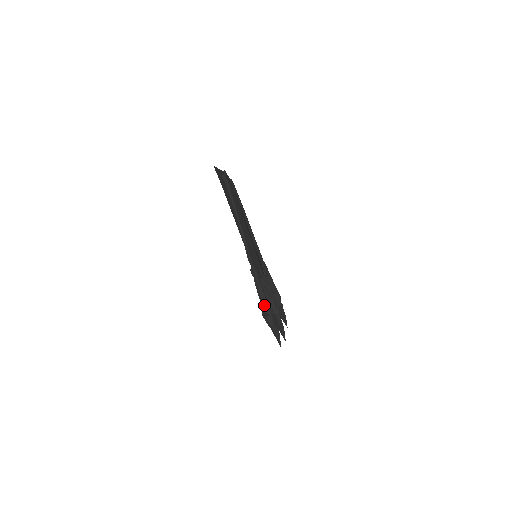
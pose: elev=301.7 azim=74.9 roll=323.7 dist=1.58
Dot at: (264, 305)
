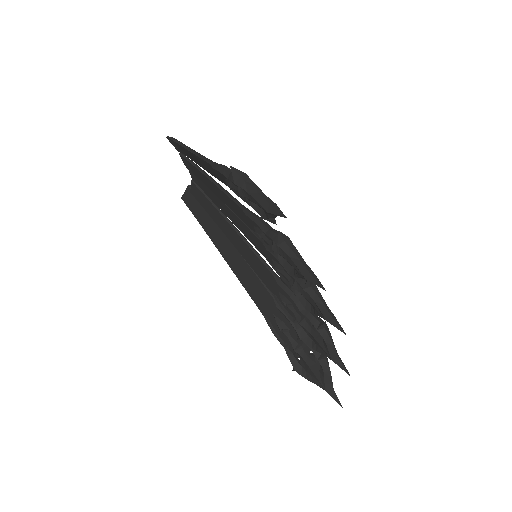
Dot at: occluded
